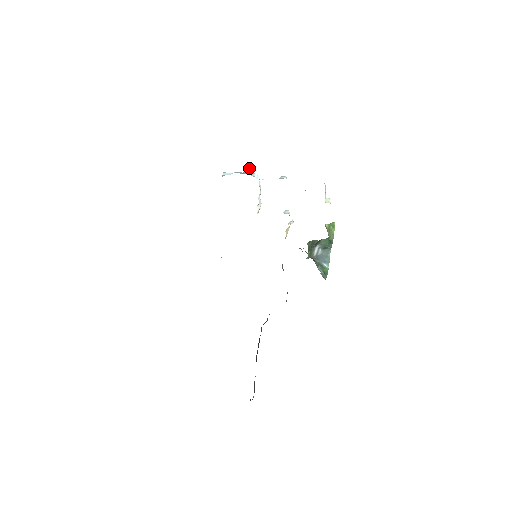
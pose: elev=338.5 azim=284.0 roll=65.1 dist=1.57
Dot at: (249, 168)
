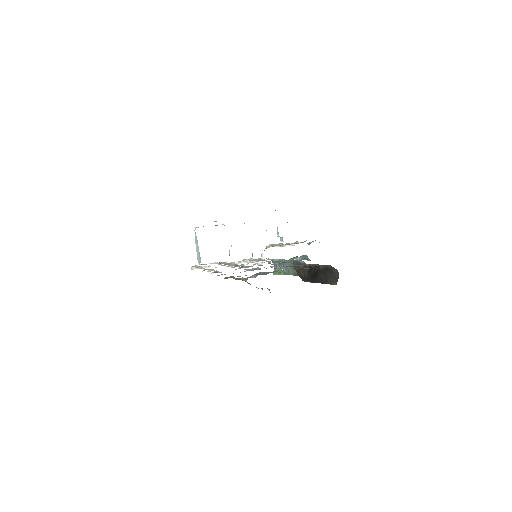
Dot at: occluded
